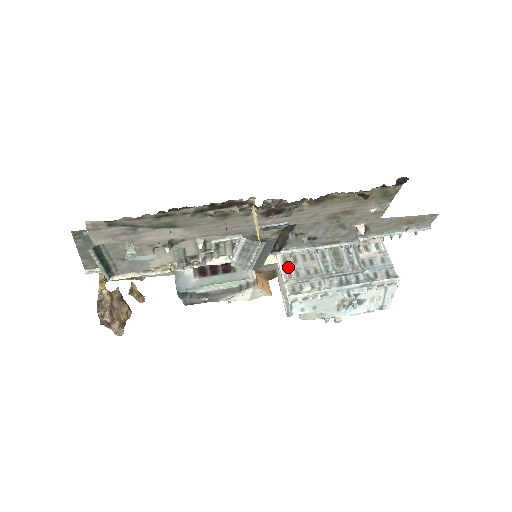
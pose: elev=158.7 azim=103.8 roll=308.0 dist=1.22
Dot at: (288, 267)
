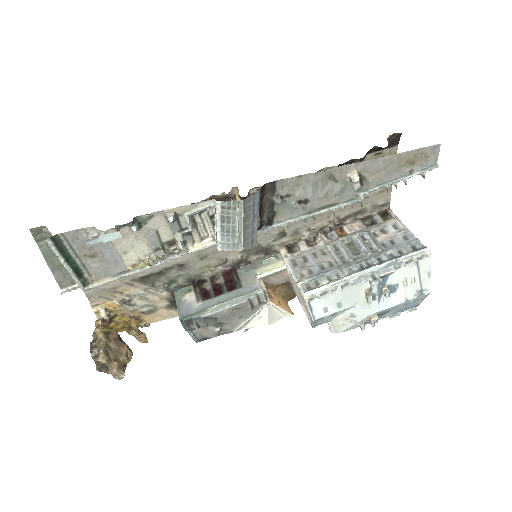
Dot at: (298, 268)
